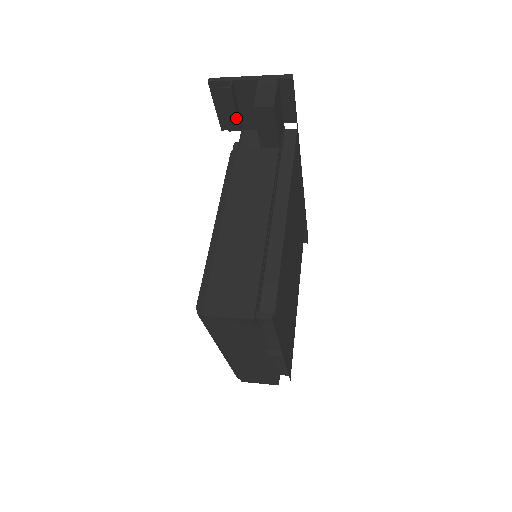
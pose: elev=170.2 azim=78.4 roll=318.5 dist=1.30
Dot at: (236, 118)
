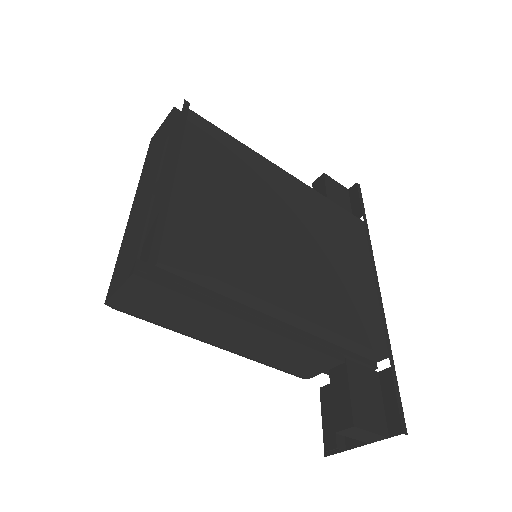
Dot at: occluded
